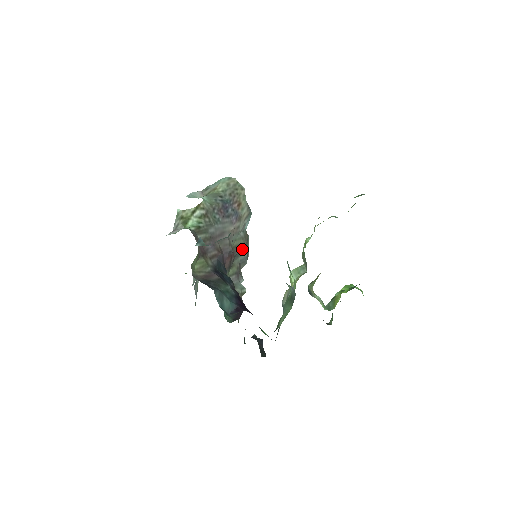
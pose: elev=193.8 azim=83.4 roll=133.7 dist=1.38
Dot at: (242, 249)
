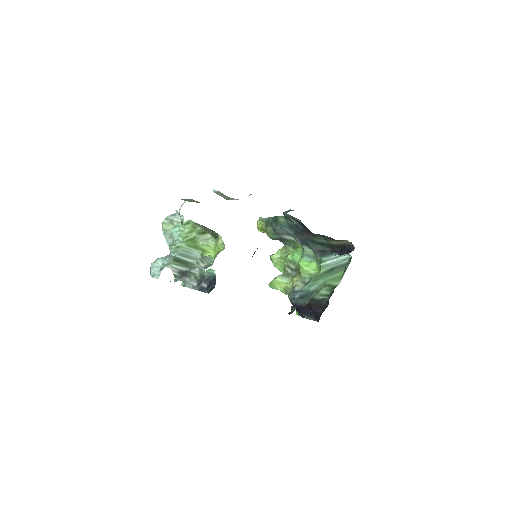
Dot at: occluded
